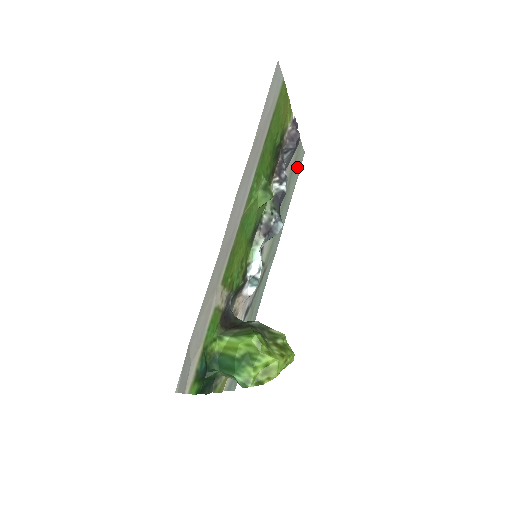
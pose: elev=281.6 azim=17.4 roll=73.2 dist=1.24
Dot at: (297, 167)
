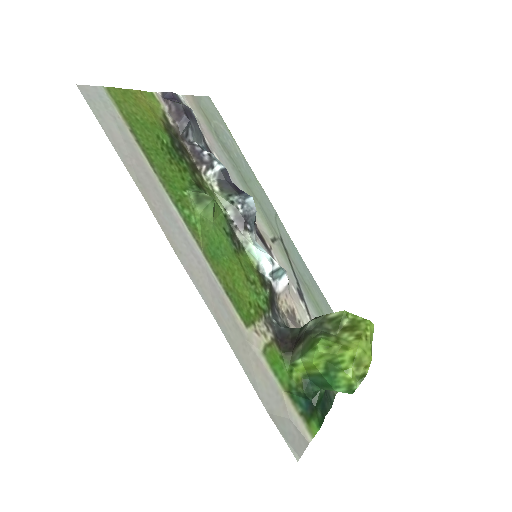
Dot at: (216, 120)
